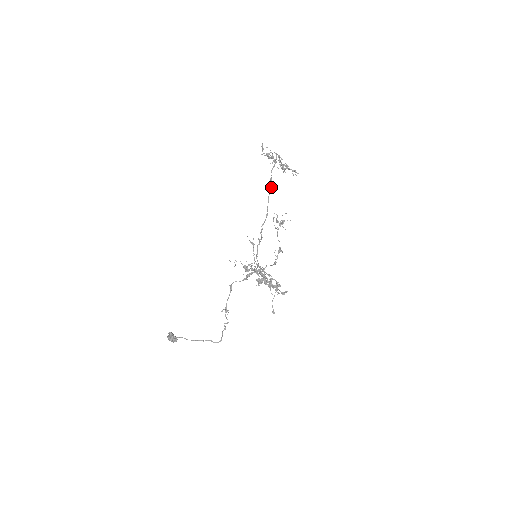
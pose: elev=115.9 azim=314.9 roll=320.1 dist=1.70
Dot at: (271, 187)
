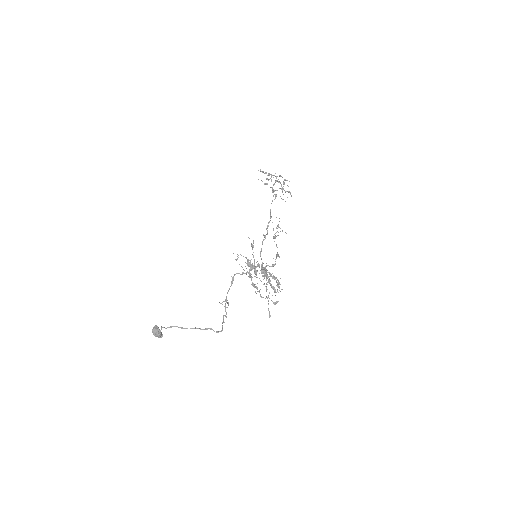
Dot at: occluded
